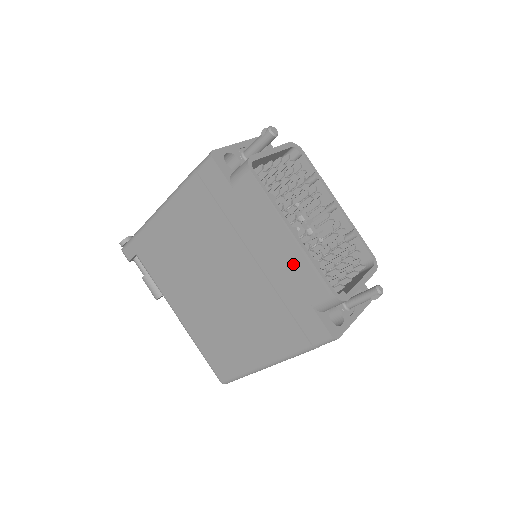
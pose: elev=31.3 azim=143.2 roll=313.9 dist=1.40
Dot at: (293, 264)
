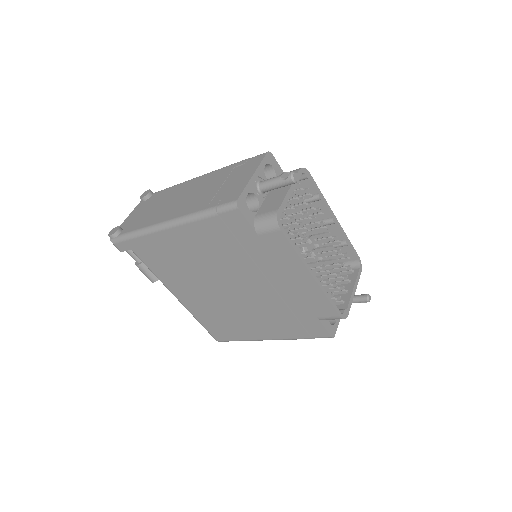
Dot at: (308, 293)
